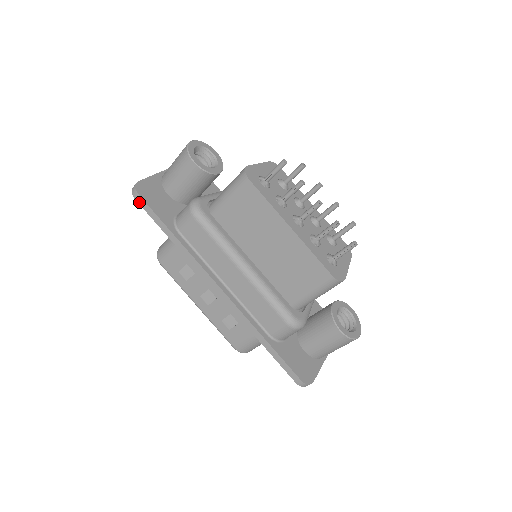
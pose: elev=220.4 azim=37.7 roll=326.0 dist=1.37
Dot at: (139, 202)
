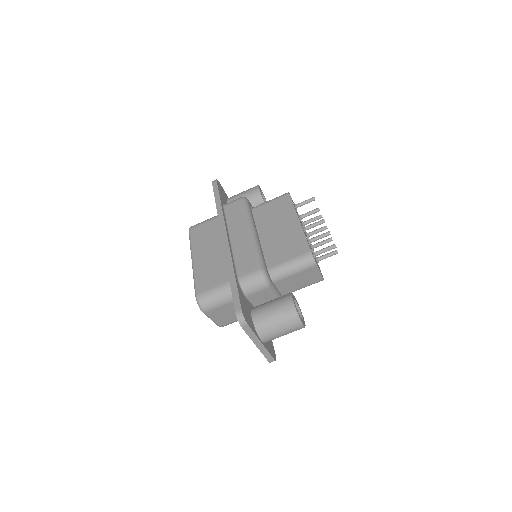
Dot at: (213, 185)
